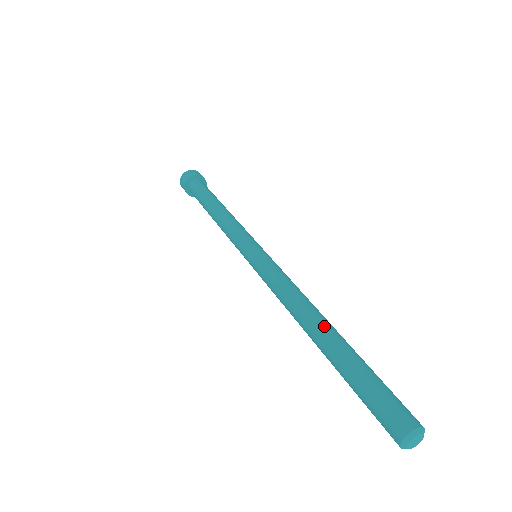
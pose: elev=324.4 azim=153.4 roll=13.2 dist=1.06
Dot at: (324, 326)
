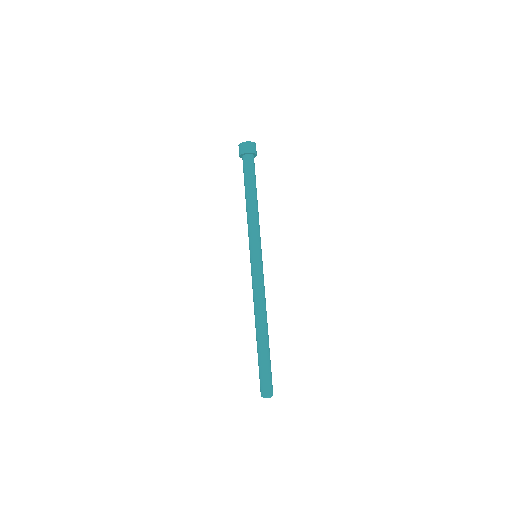
Dot at: (263, 331)
